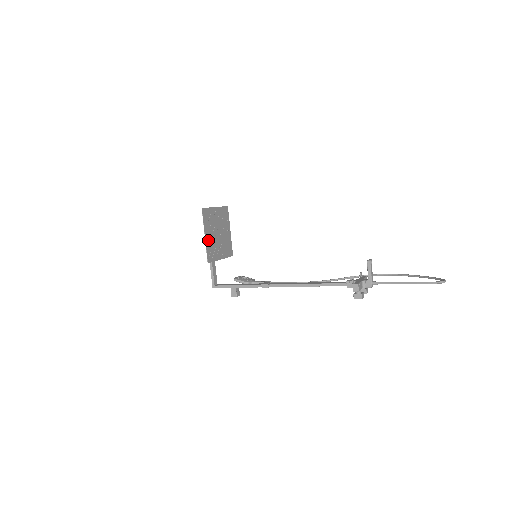
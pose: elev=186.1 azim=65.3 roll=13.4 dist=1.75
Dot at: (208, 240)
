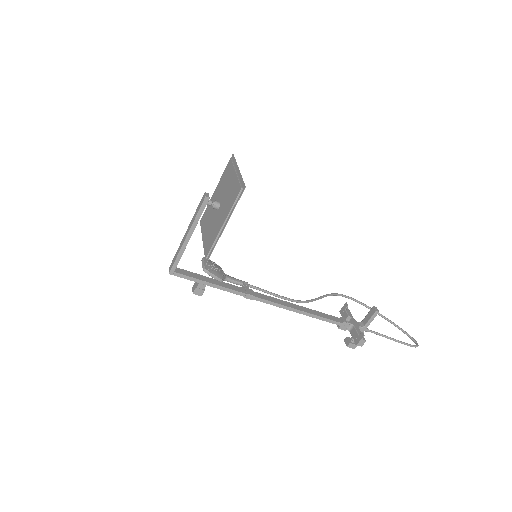
Dot at: (220, 229)
